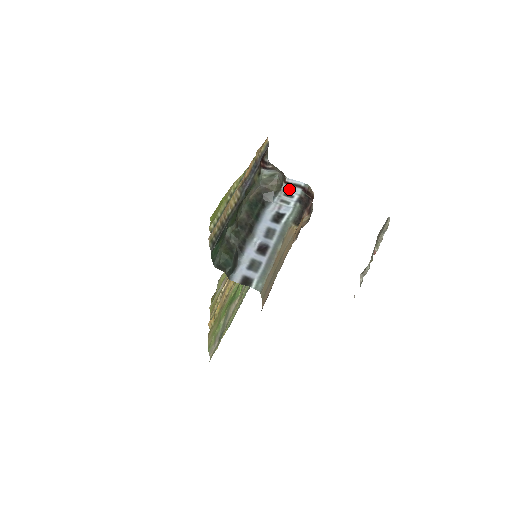
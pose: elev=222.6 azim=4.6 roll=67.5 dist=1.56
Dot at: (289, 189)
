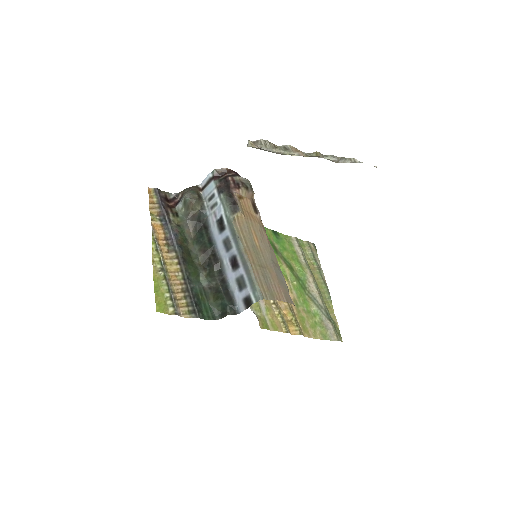
Dot at: (207, 192)
